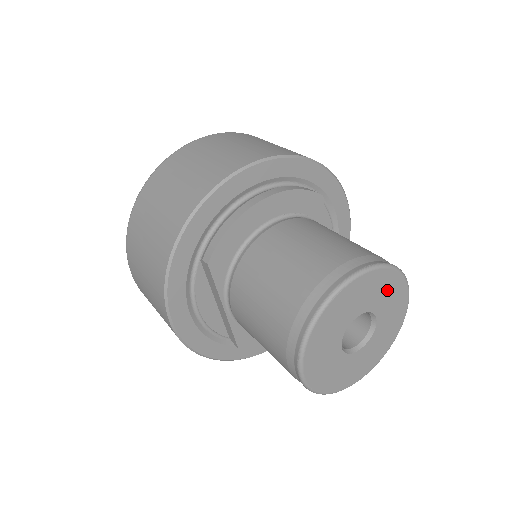
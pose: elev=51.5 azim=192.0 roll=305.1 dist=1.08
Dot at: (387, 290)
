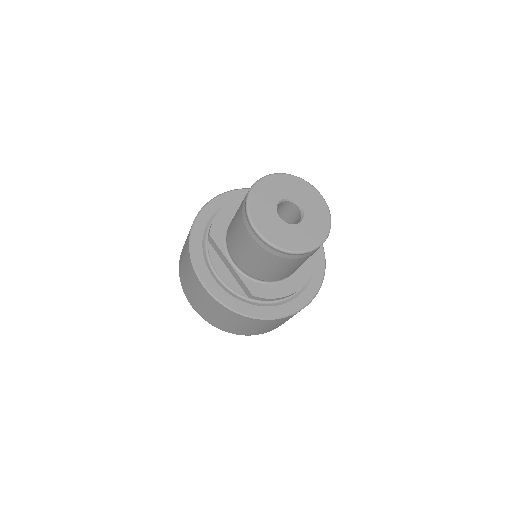
Dot at: (297, 188)
